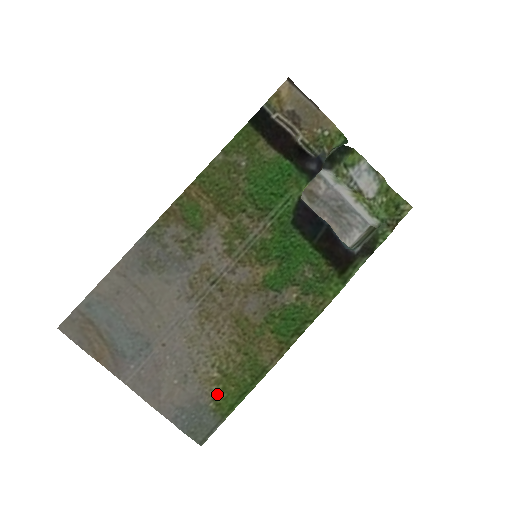
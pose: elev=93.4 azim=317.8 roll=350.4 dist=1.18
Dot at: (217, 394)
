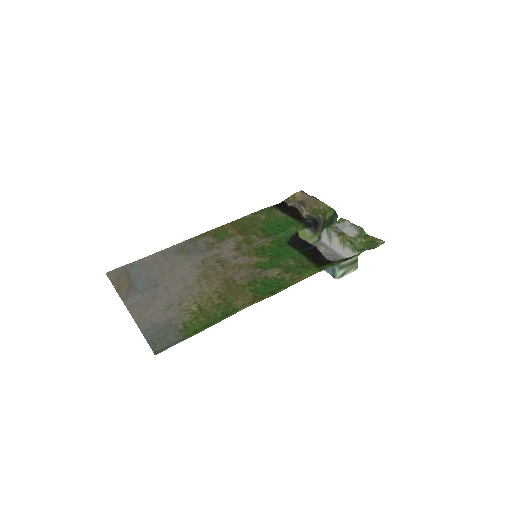
Dot at: (189, 320)
